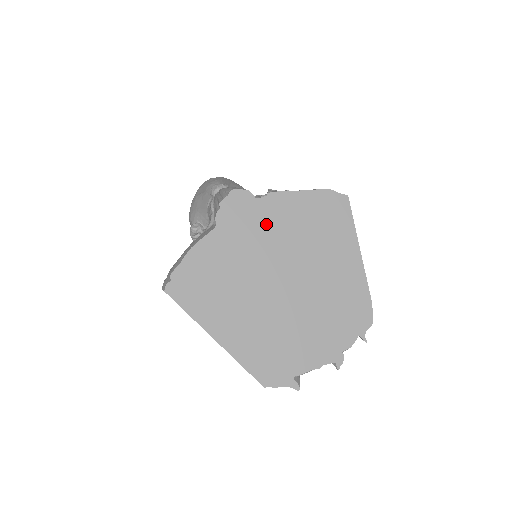
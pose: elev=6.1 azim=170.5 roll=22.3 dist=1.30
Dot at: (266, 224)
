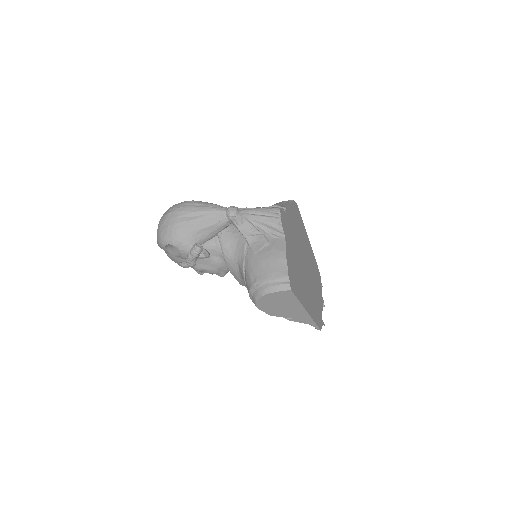
Dot at: (292, 229)
